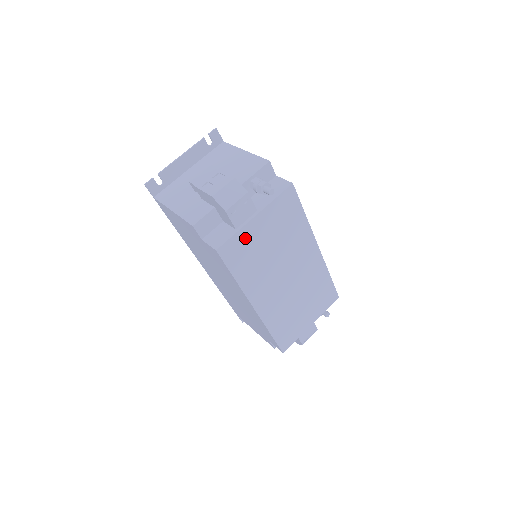
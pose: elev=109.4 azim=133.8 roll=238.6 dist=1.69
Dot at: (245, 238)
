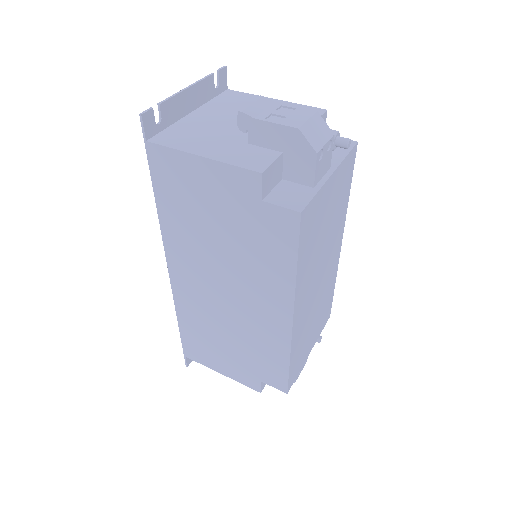
Dot at: (319, 204)
